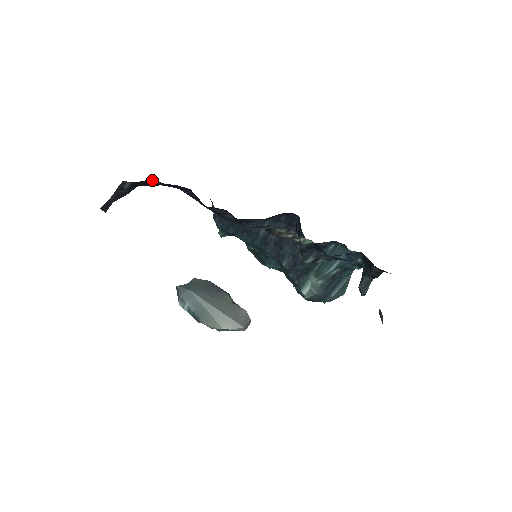
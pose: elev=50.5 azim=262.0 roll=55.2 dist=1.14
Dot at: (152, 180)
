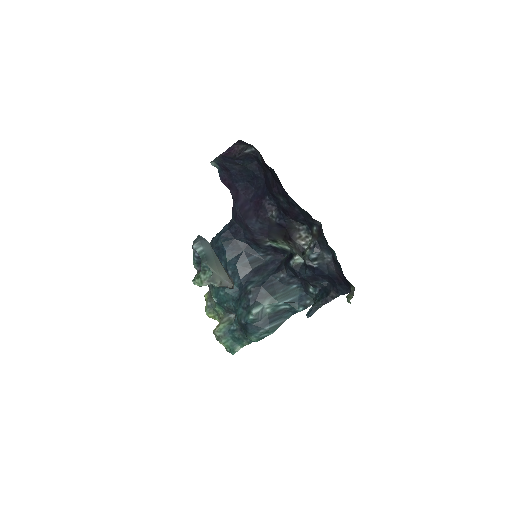
Dot at: (254, 163)
